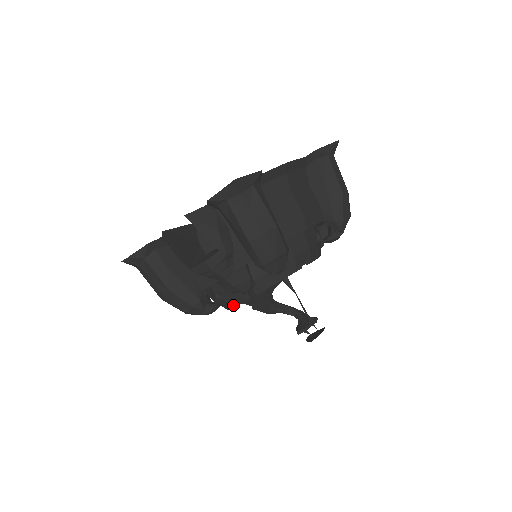
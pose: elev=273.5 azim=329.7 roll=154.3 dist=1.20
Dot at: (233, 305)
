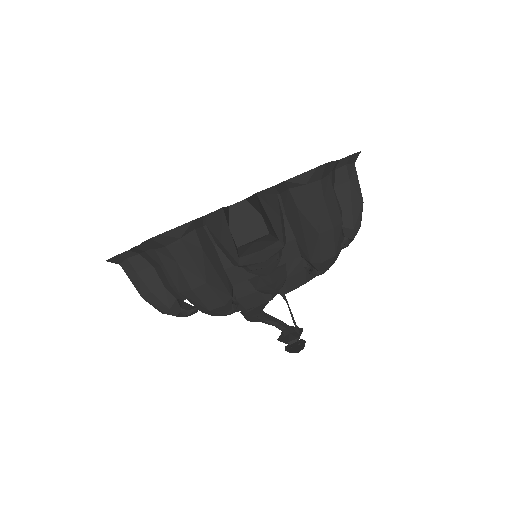
Dot at: (246, 307)
